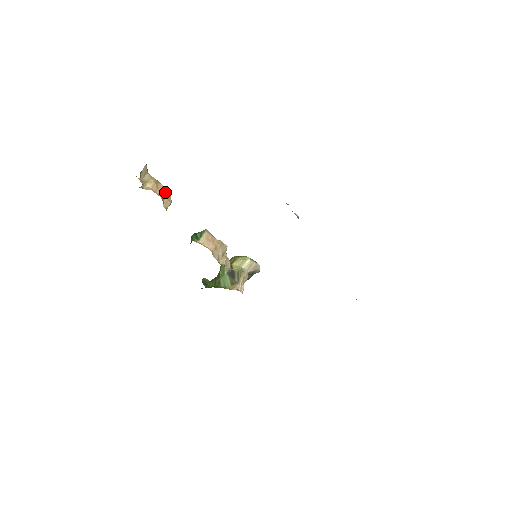
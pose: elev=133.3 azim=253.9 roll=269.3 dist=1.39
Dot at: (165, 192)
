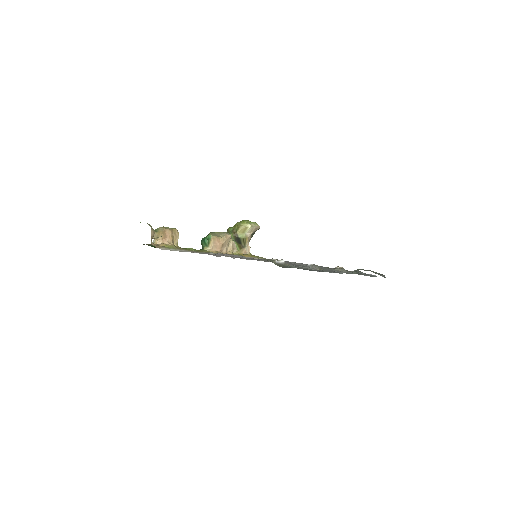
Dot at: (172, 233)
